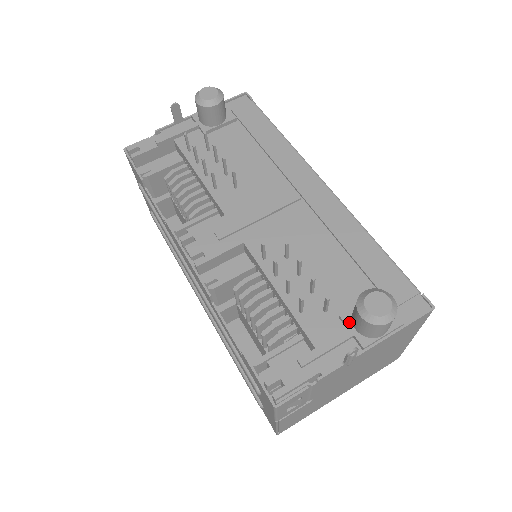
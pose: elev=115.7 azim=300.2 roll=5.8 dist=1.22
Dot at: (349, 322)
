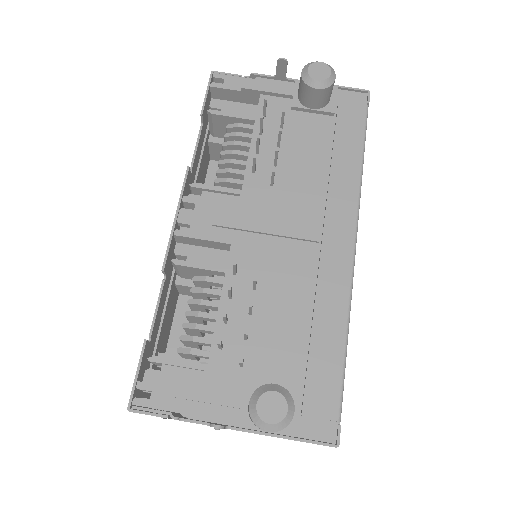
Dot at: (249, 394)
